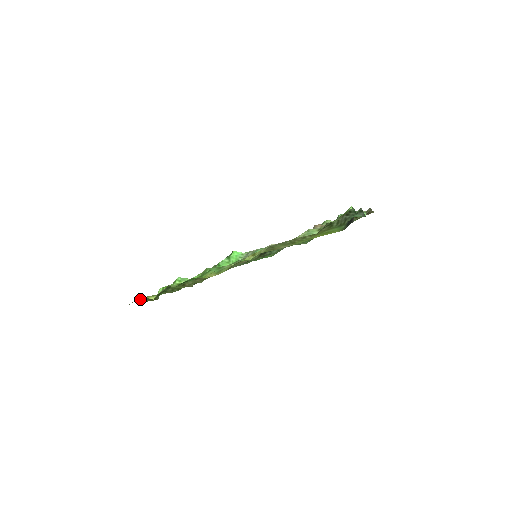
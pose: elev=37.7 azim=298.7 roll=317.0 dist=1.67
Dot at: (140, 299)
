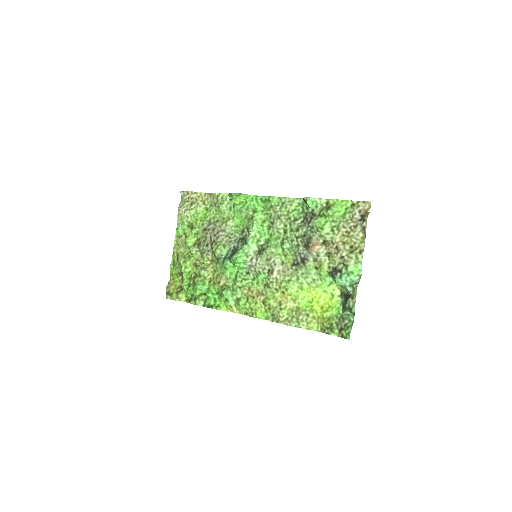
Dot at: (172, 294)
